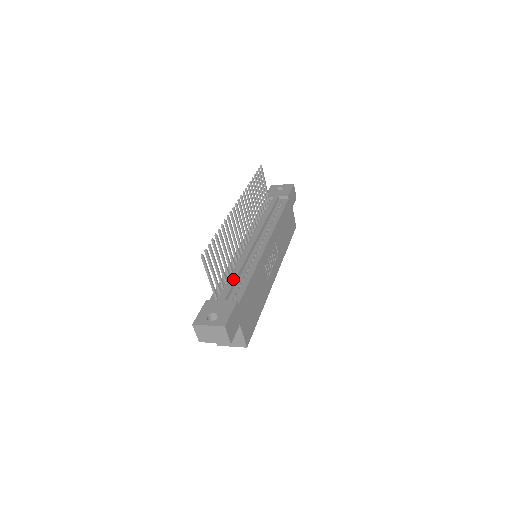
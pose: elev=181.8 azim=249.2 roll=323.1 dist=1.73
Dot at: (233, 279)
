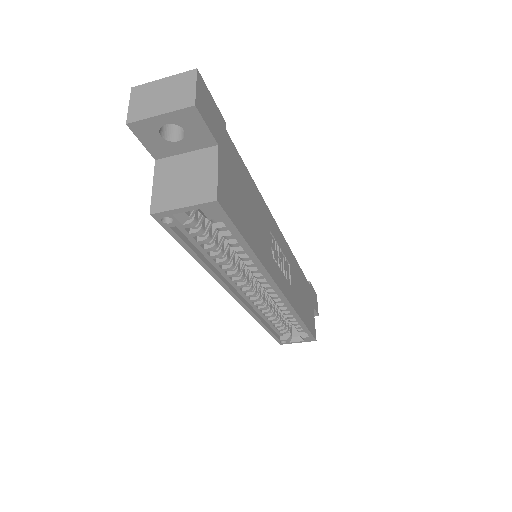
Dot at: occluded
